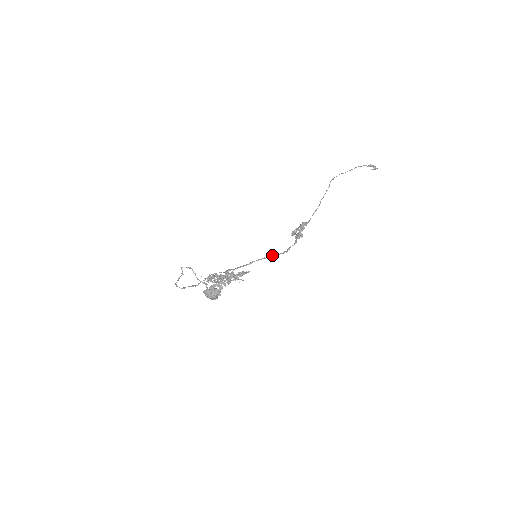
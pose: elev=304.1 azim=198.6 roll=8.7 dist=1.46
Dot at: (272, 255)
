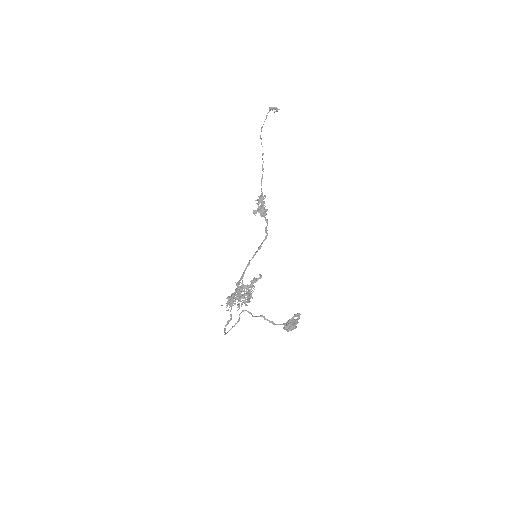
Dot at: (260, 246)
